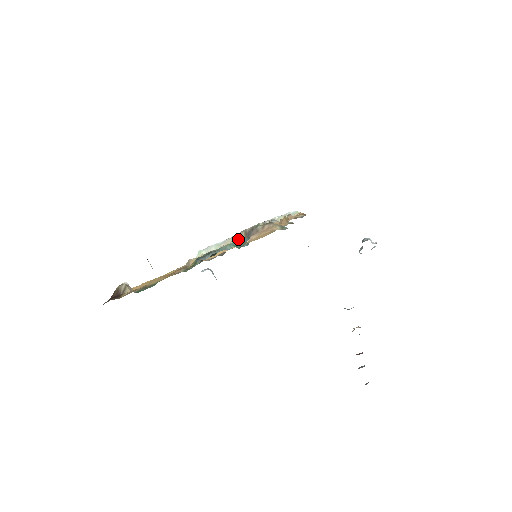
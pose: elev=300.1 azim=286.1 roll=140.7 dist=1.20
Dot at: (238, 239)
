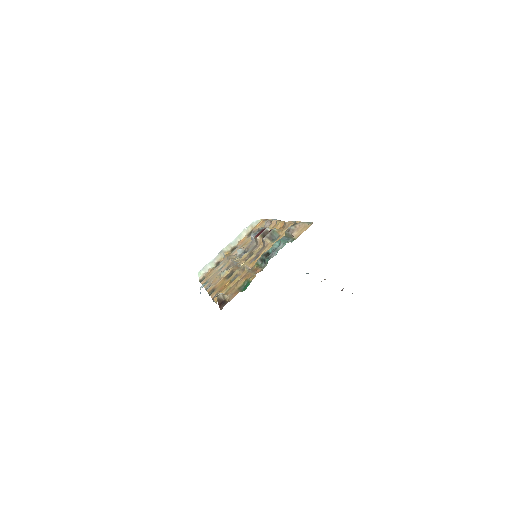
Dot at: (265, 243)
